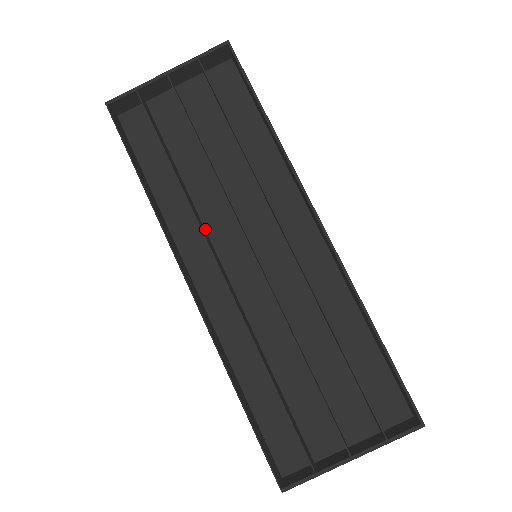
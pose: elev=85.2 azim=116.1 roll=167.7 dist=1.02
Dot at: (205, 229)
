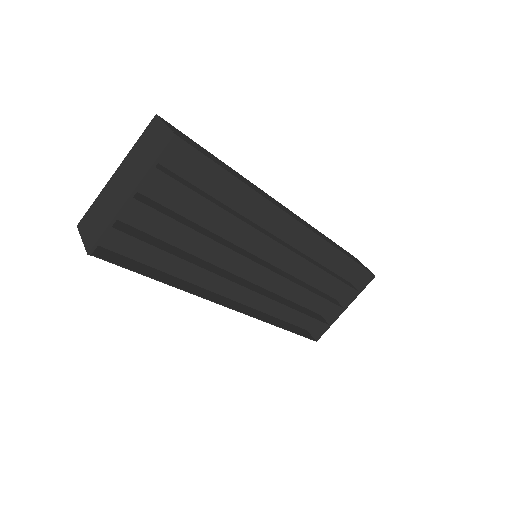
Dot at: (214, 265)
